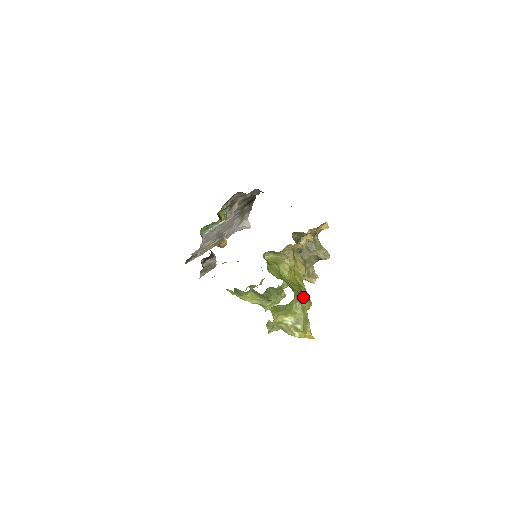
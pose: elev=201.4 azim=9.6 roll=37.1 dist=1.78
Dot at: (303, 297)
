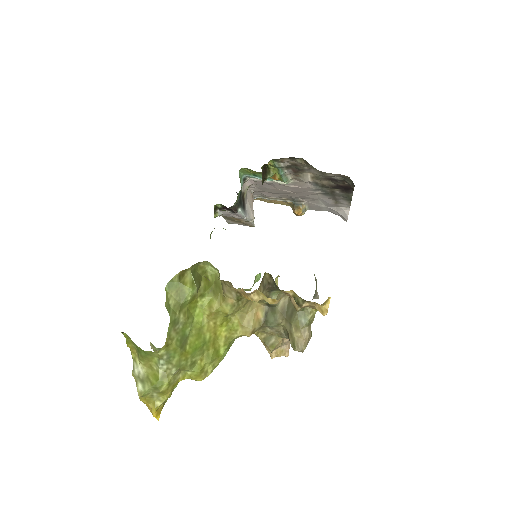
Dot at: (189, 361)
